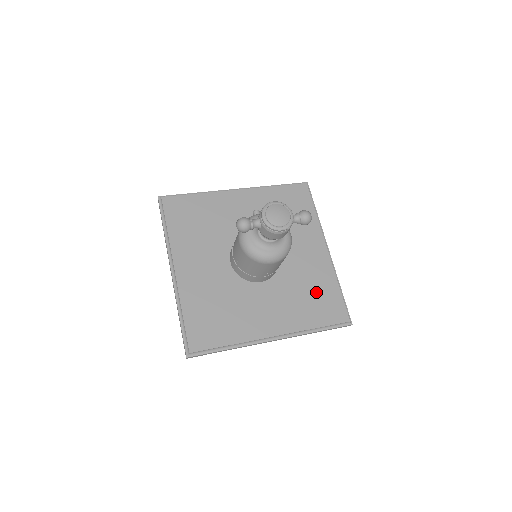
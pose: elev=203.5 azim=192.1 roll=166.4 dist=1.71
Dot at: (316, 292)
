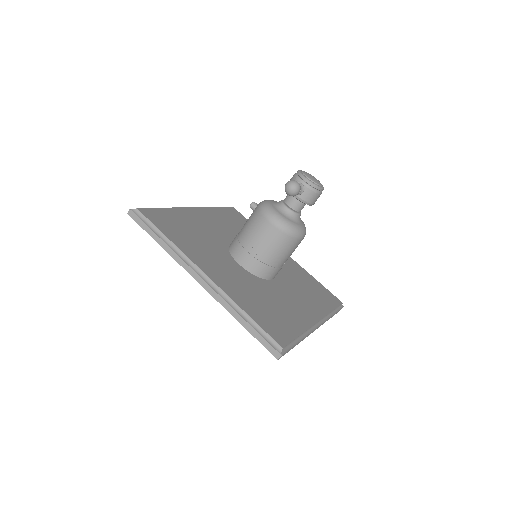
Dot at: (309, 284)
